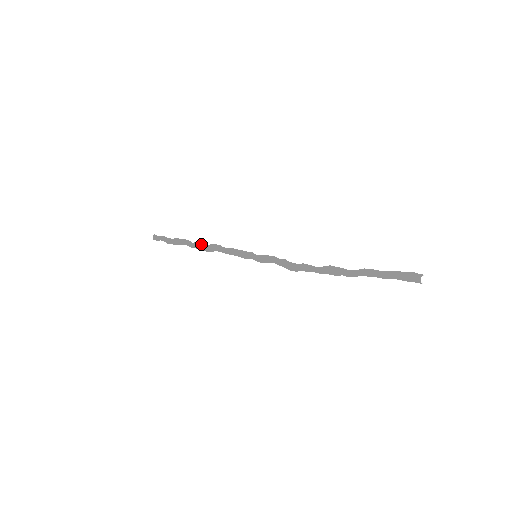
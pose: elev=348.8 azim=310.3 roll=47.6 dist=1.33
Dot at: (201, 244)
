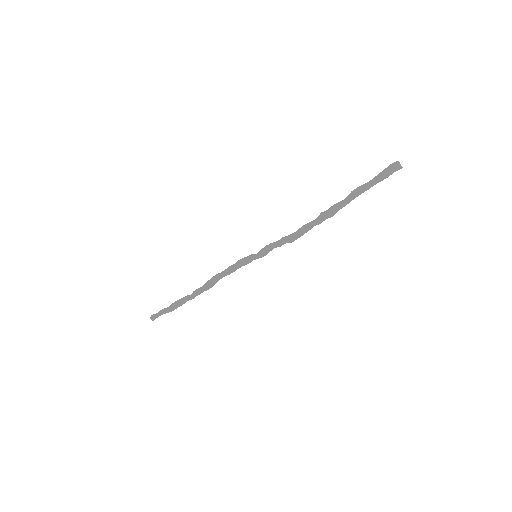
Dot at: (201, 287)
